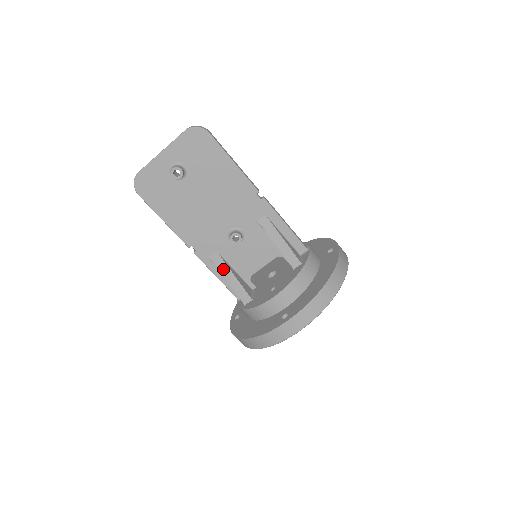
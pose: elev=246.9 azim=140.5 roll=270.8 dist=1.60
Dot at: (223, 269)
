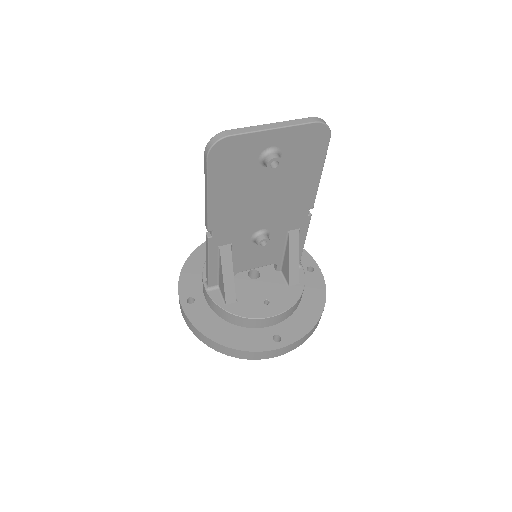
Dot at: (226, 264)
